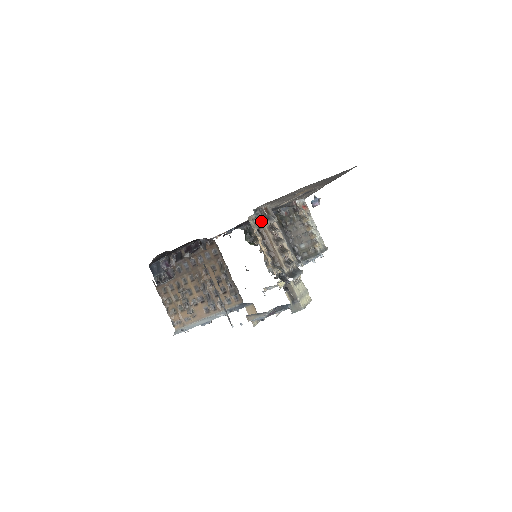
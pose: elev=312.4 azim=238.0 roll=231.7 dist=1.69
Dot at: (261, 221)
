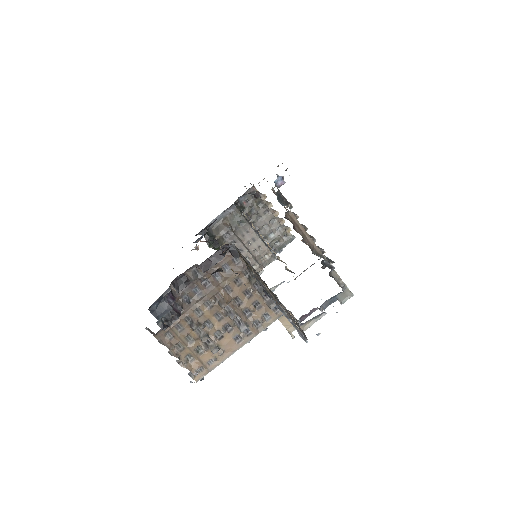
Dot at: (286, 205)
